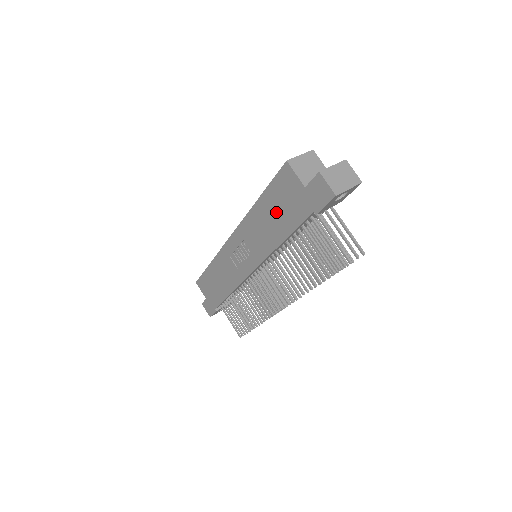
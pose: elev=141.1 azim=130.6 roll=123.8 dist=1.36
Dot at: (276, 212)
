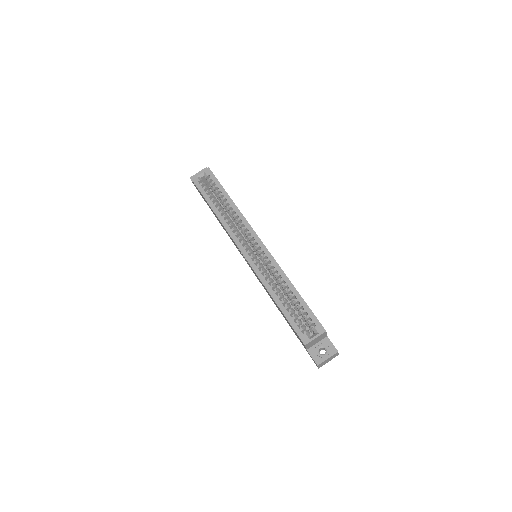
Dot at: occluded
